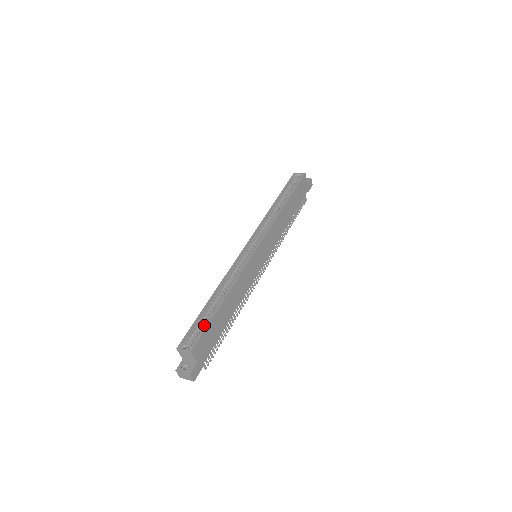
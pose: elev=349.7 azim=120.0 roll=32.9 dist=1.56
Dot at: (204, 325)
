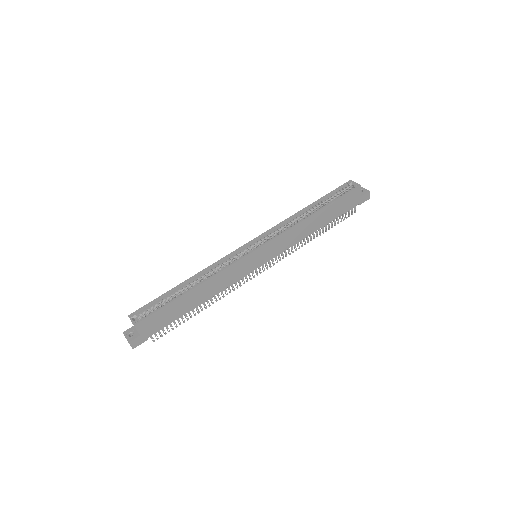
Dot at: (161, 305)
